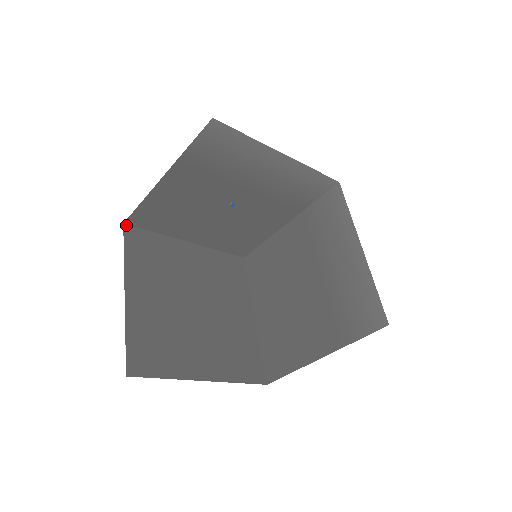
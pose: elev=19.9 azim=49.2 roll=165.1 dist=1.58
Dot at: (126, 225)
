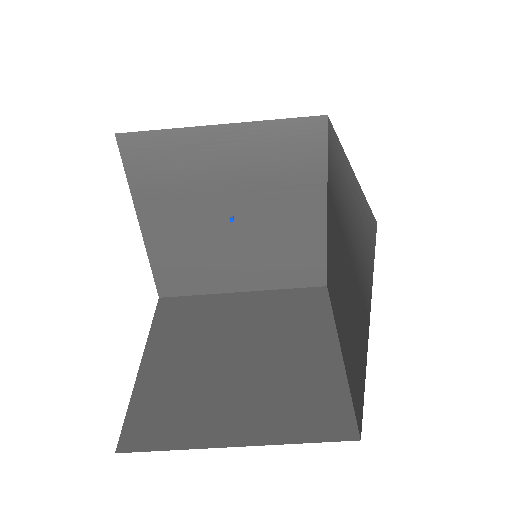
Dot at: (162, 298)
